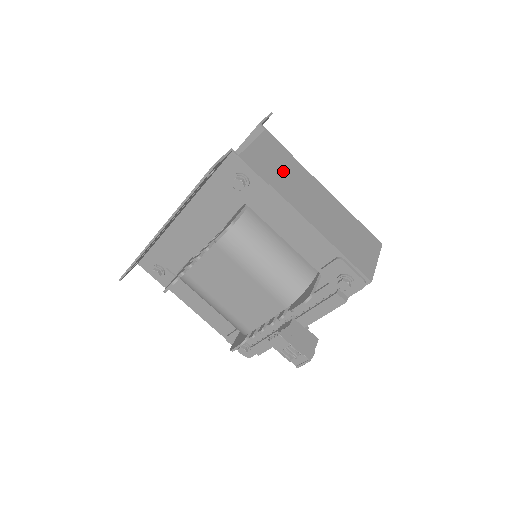
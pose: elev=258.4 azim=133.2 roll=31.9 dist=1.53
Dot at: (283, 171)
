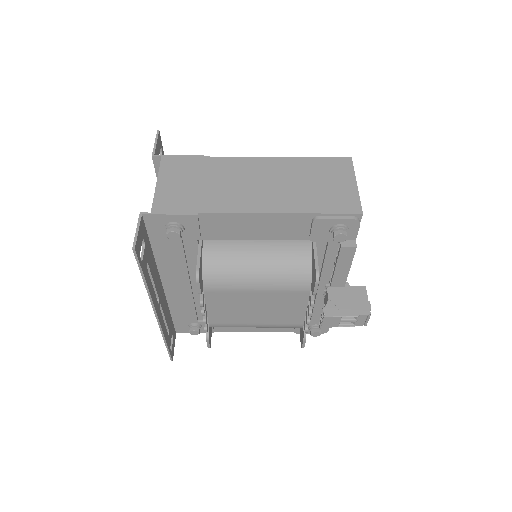
Dot at: (203, 184)
